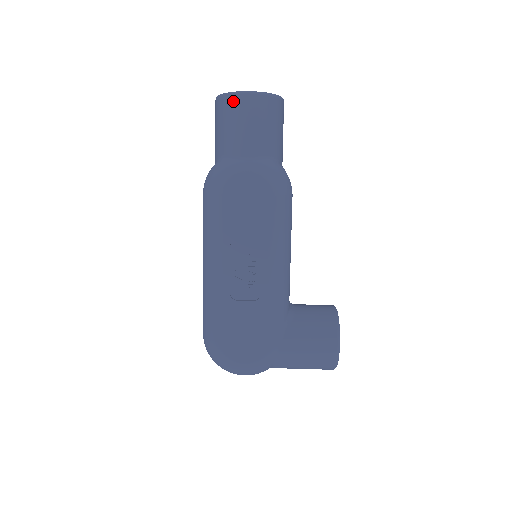
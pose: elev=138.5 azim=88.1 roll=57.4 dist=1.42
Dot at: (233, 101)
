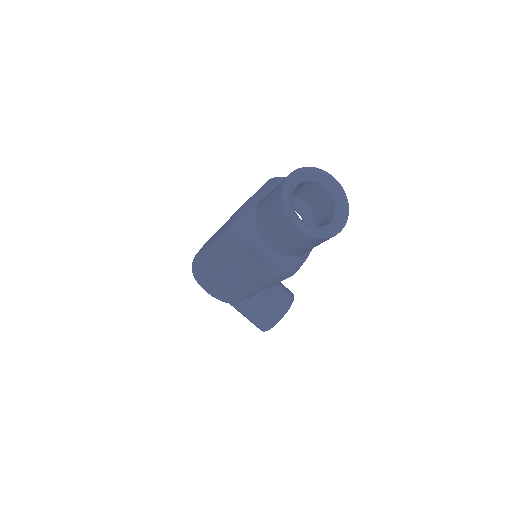
Dot at: (283, 217)
